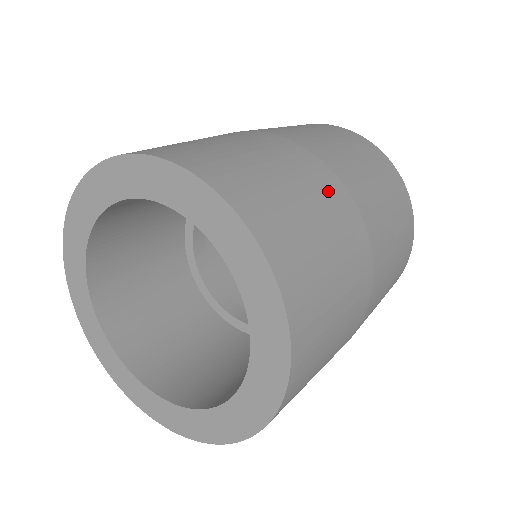
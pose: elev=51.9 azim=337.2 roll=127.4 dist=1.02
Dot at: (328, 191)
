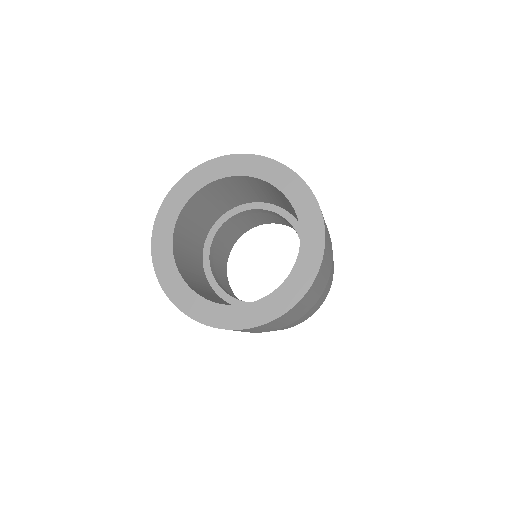
Dot at: occluded
